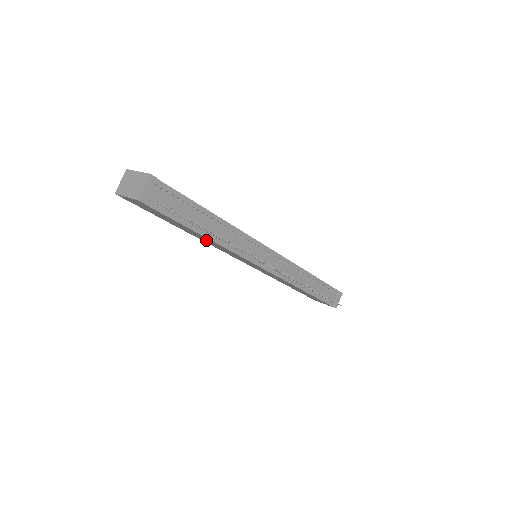
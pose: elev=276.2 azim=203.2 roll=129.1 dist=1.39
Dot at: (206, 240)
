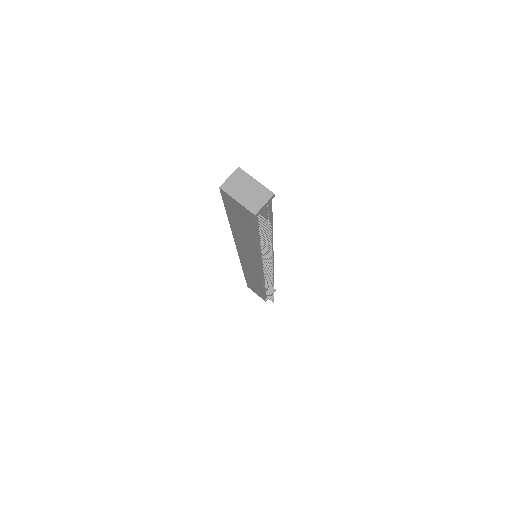
Dot at: (244, 241)
